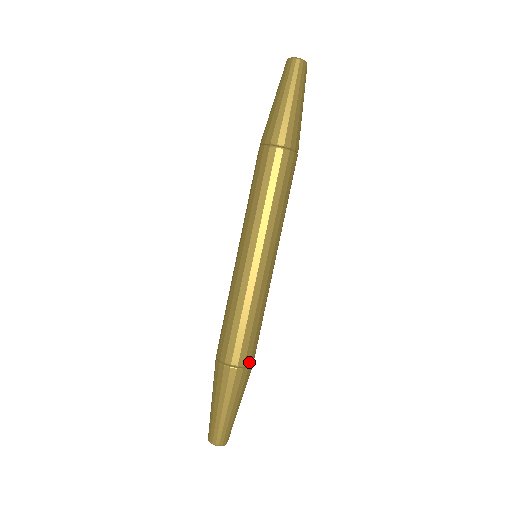
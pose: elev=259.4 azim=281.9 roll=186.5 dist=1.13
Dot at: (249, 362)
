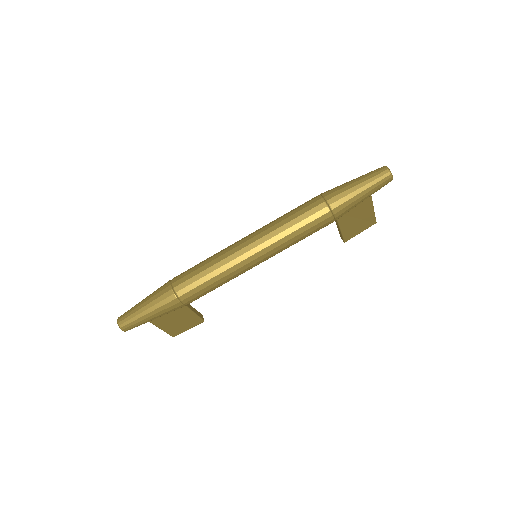
Dot at: (181, 295)
